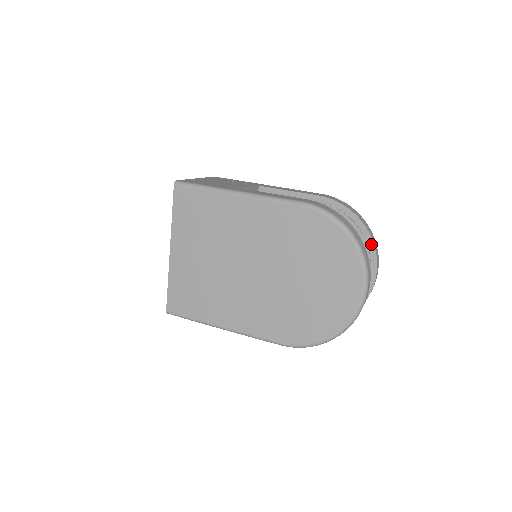
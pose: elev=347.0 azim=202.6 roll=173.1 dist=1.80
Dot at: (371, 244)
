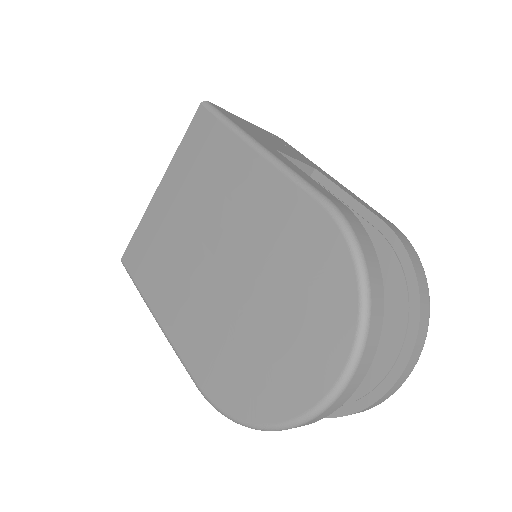
Dot at: (413, 333)
